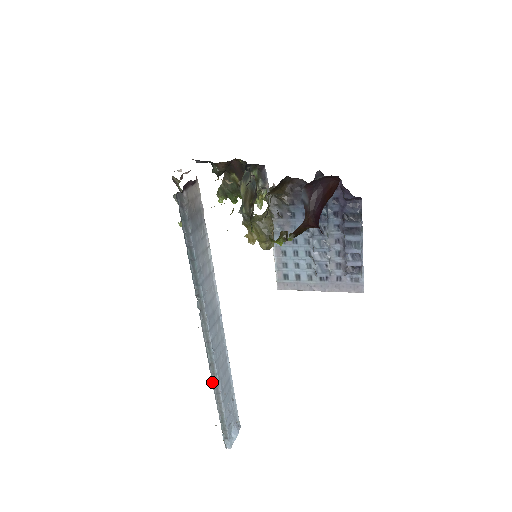
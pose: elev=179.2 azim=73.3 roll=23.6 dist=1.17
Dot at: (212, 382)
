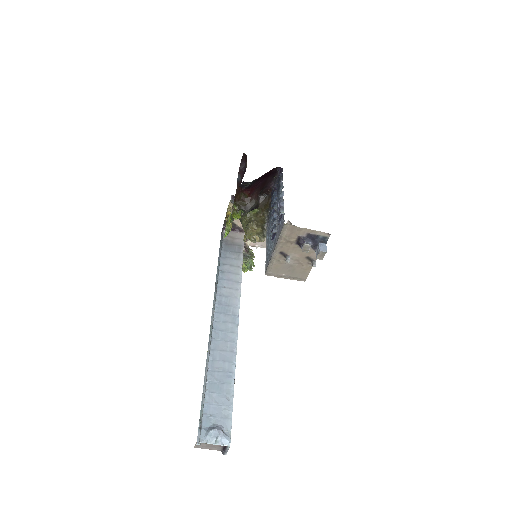
Dot at: (207, 360)
